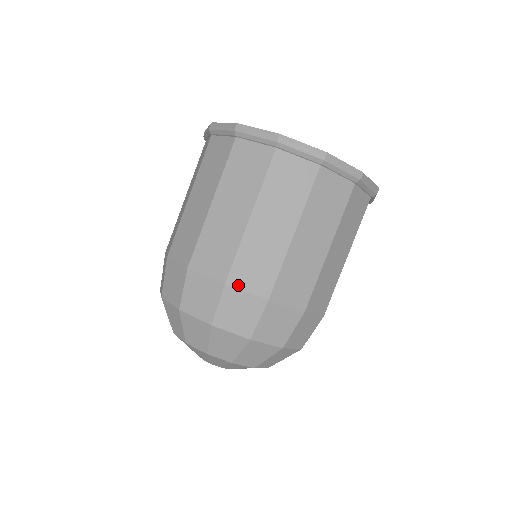
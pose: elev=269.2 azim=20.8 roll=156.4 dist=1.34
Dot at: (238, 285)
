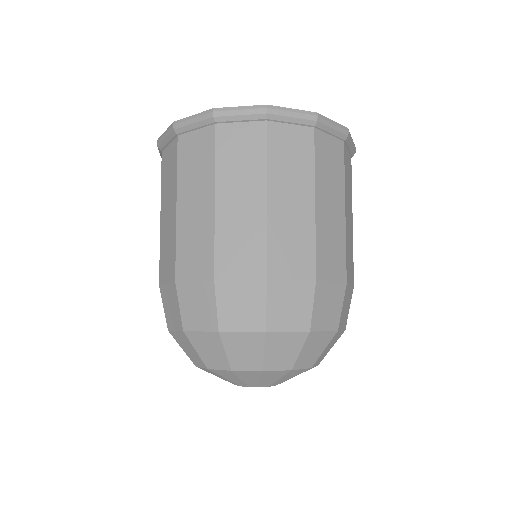
Dot at: (325, 277)
